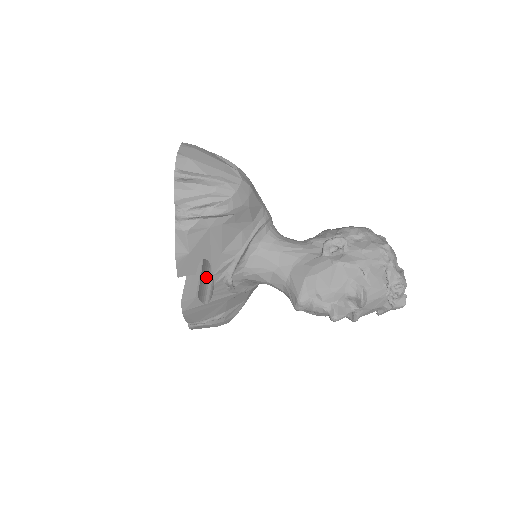
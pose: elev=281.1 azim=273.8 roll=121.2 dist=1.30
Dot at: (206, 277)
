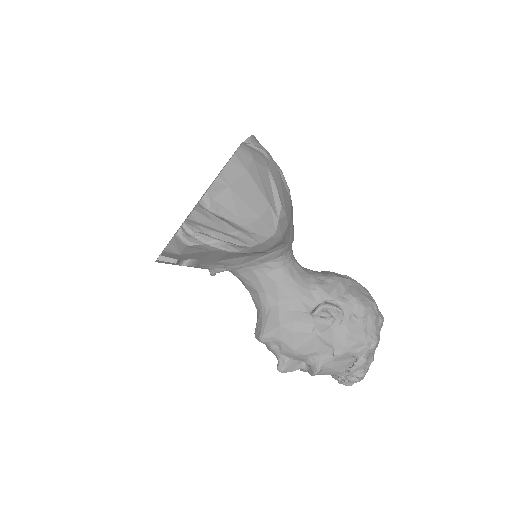
Dot at: occluded
